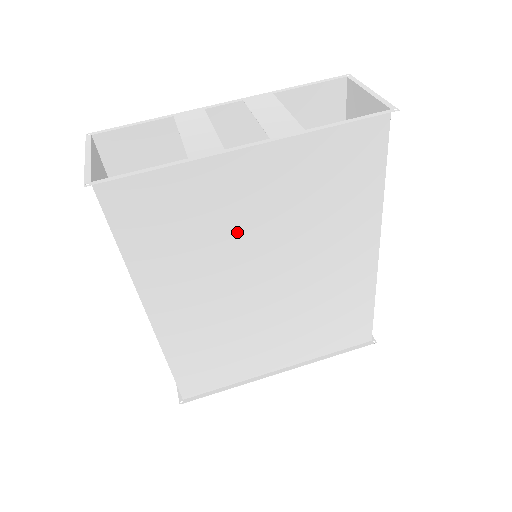
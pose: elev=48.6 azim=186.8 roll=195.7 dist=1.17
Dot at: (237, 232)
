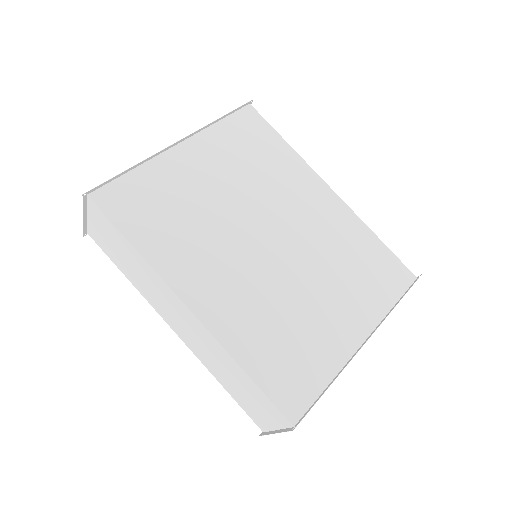
Dot at: (212, 204)
